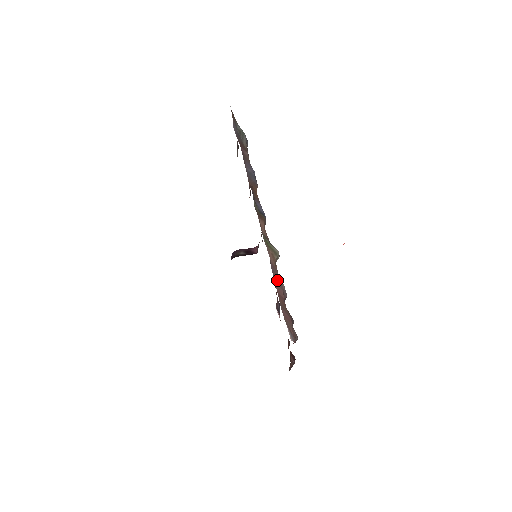
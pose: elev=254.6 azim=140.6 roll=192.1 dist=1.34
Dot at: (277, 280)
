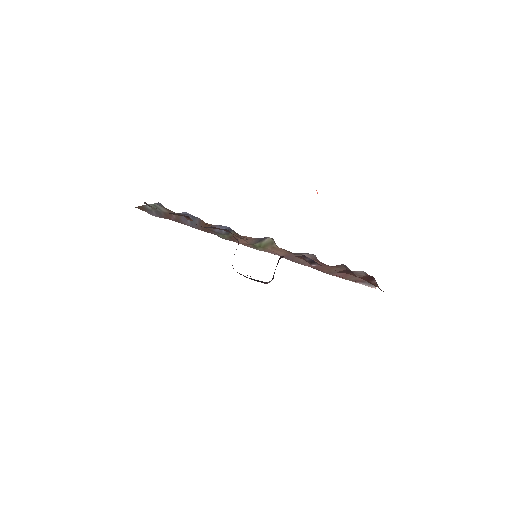
Dot at: (301, 261)
